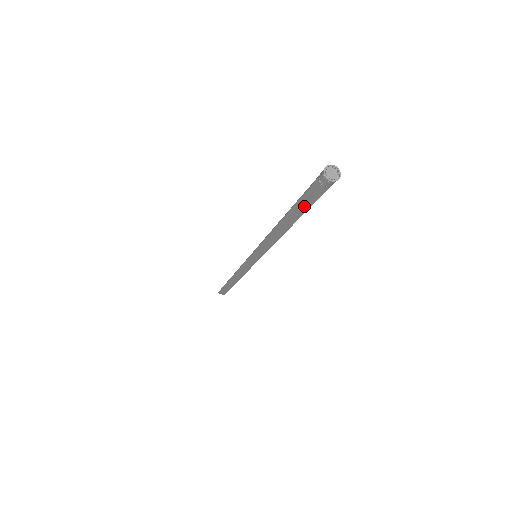
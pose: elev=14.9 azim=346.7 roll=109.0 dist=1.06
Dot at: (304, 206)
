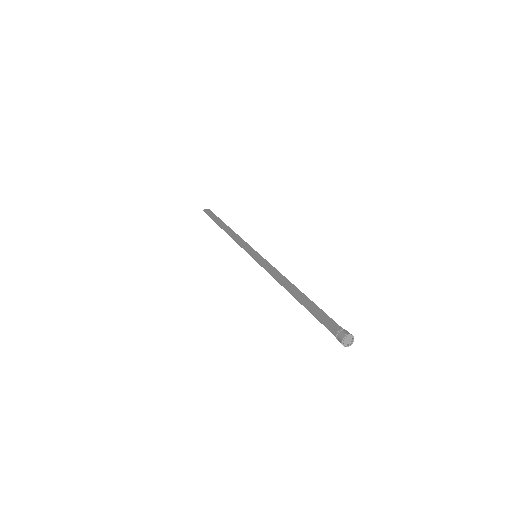
Dot at: (316, 310)
